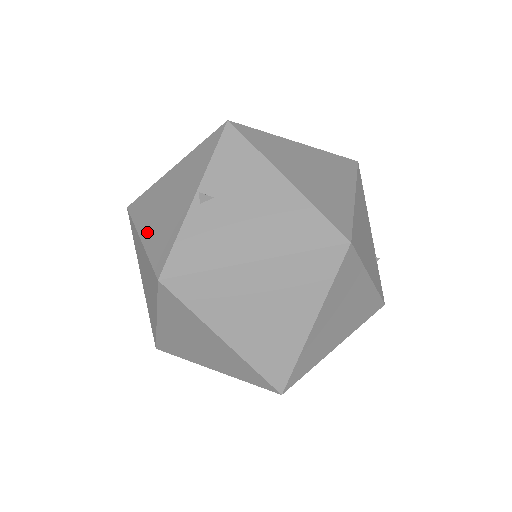
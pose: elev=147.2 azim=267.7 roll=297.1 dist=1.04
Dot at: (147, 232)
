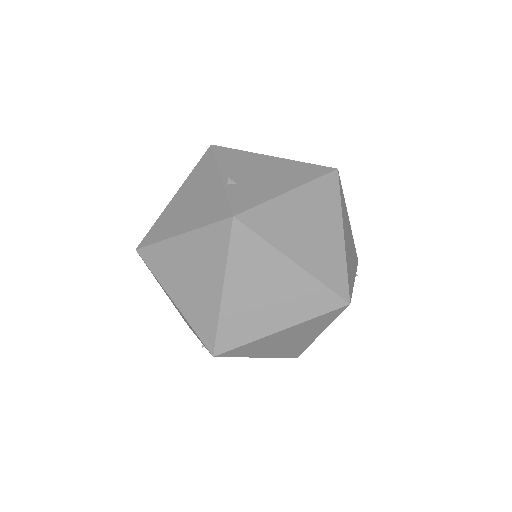
Dot at: occluded
